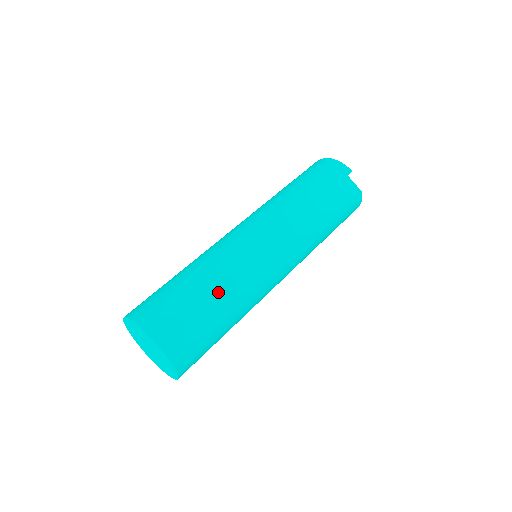
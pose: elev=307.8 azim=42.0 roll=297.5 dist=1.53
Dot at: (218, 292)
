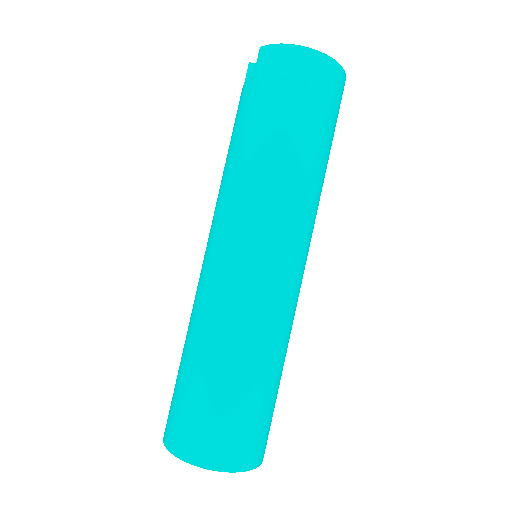
Dot at: occluded
